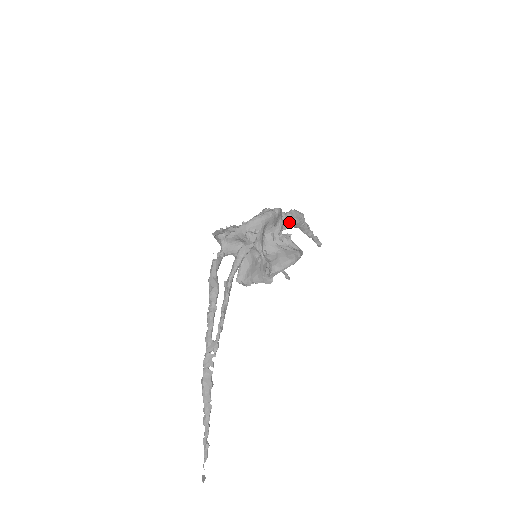
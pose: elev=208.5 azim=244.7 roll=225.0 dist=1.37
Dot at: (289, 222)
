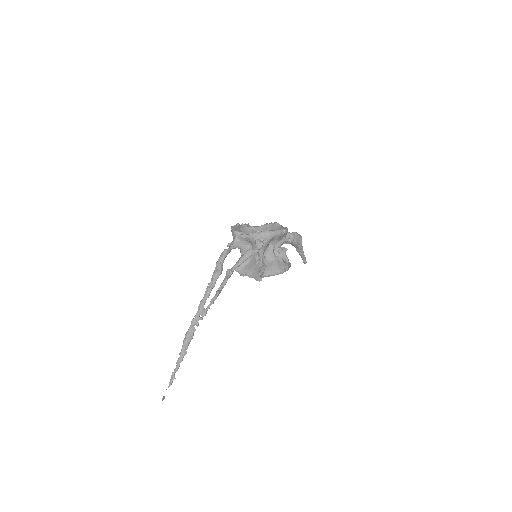
Dot at: (290, 241)
